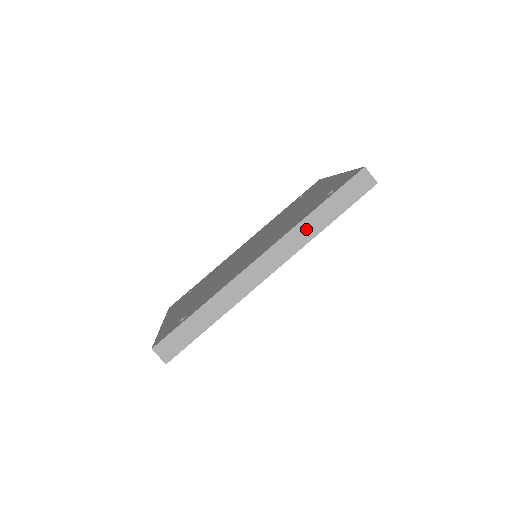
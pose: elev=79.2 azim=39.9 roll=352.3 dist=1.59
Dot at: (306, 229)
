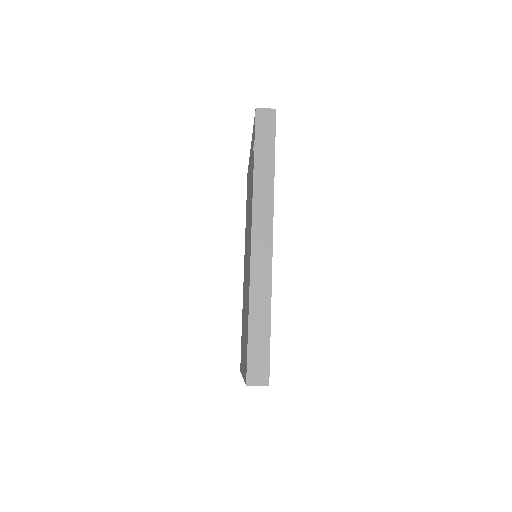
Dot at: (262, 186)
